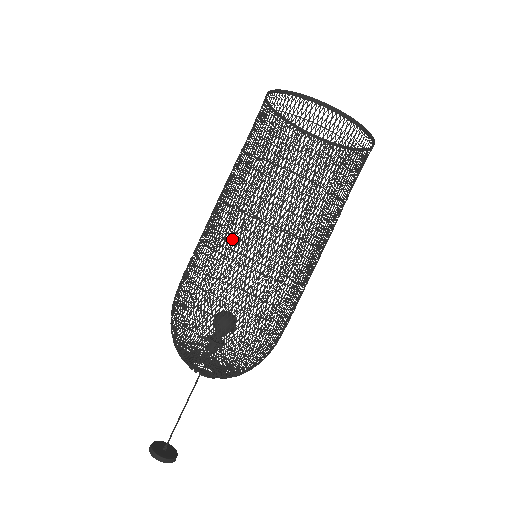
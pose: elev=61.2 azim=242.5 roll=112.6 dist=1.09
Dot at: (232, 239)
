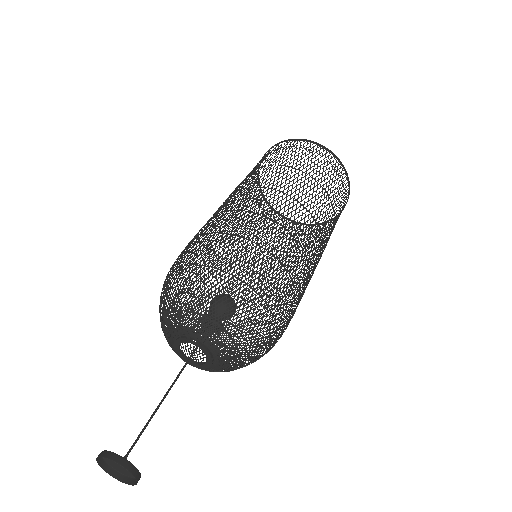
Dot at: (252, 201)
